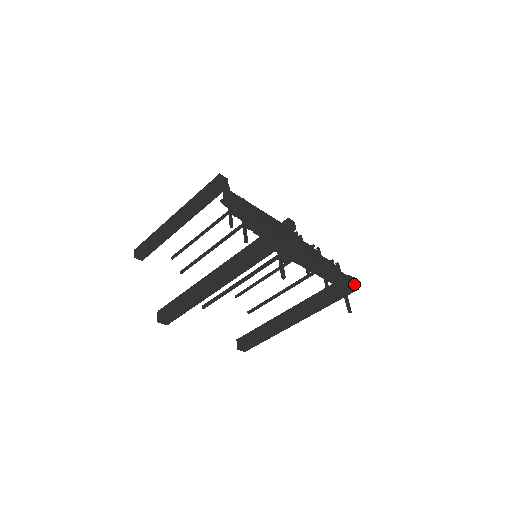
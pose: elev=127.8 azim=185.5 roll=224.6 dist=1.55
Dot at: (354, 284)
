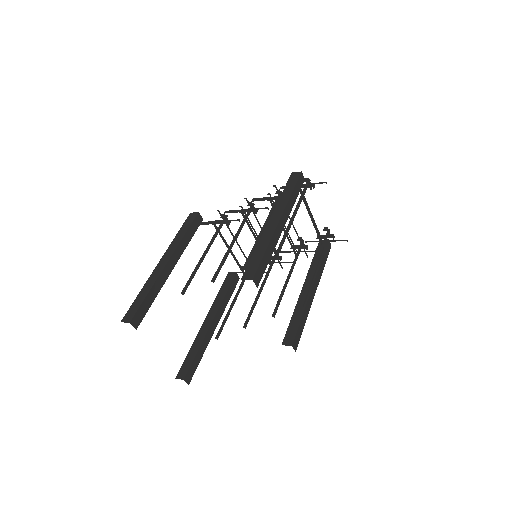
Dot at: occluded
